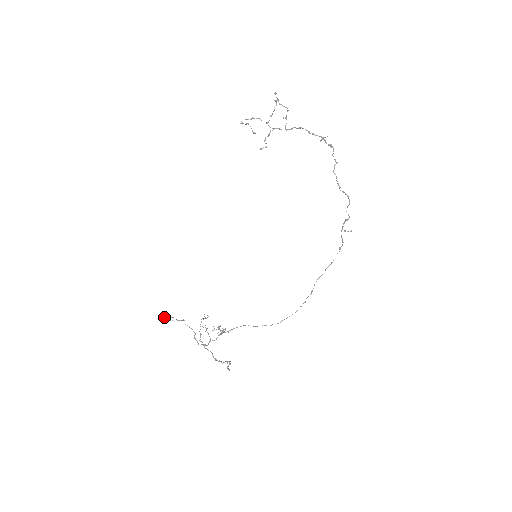
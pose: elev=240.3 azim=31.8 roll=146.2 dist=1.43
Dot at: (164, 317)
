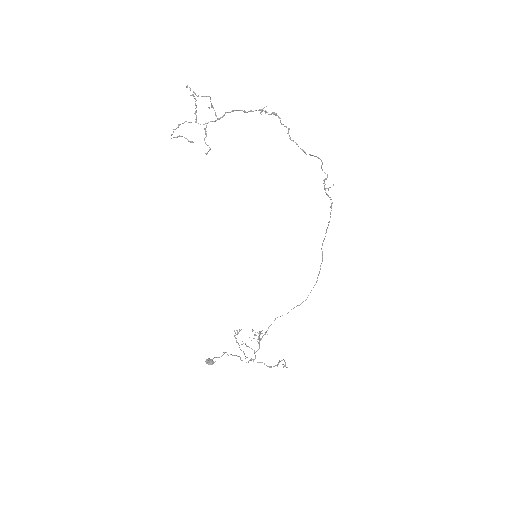
Dot at: (206, 363)
